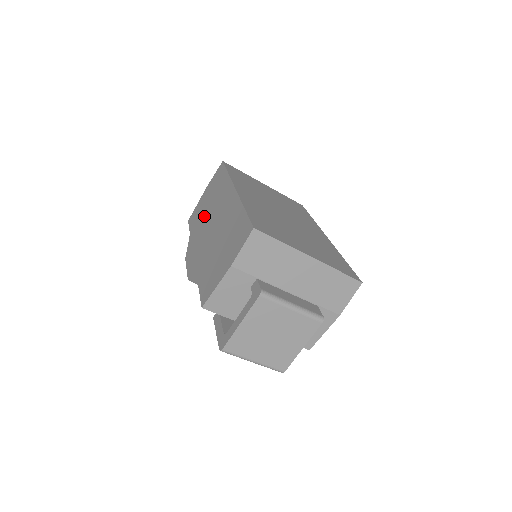
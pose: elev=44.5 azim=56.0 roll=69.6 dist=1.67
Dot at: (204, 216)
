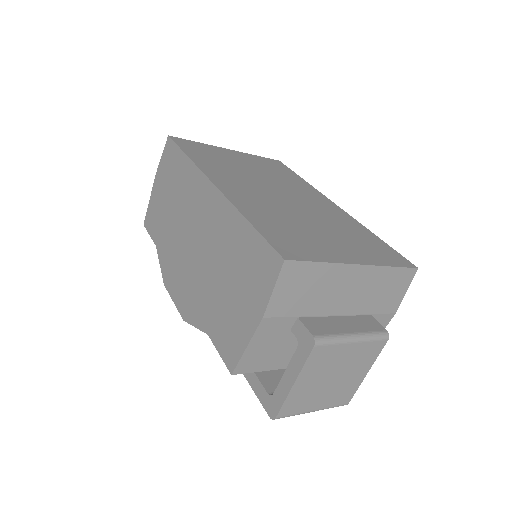
Dot at: (171, 222)
